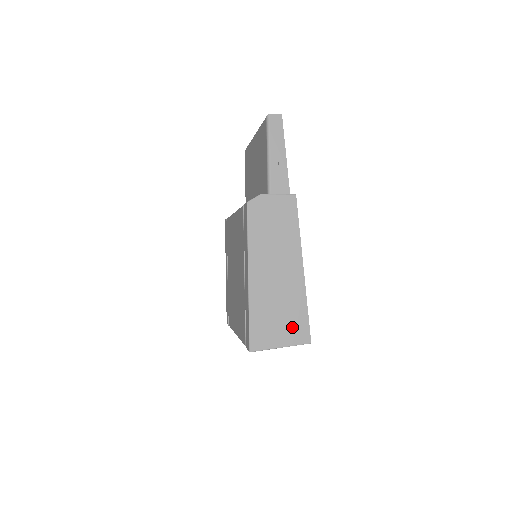
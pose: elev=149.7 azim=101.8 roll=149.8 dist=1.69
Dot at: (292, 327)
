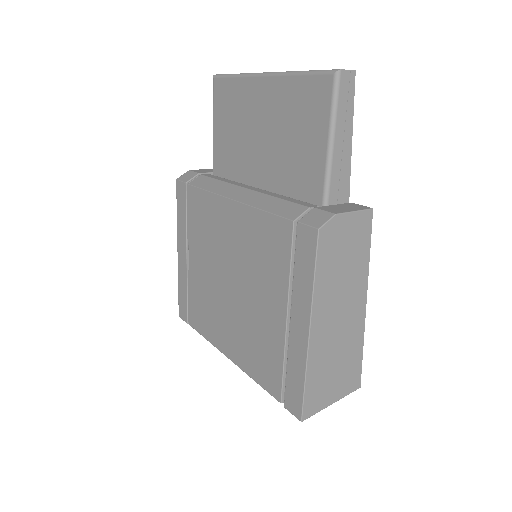
Dot at: (346, 377)
